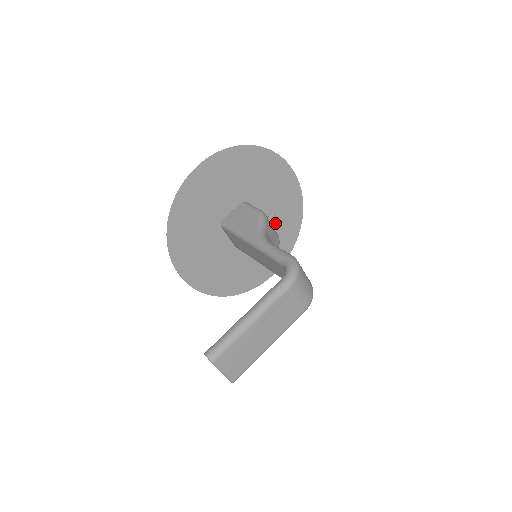
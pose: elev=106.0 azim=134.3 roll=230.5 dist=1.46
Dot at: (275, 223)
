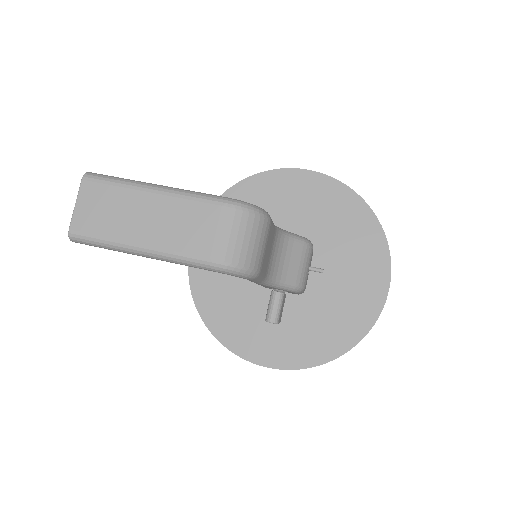
Dot at: (321, 310)
